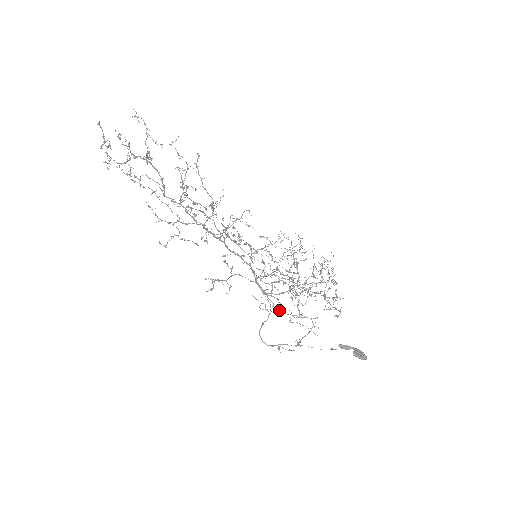
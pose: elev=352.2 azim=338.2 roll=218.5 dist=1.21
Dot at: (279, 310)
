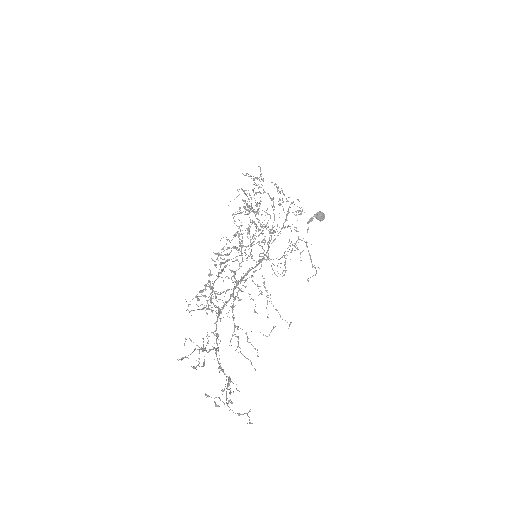
Dot at: (282, 257)
